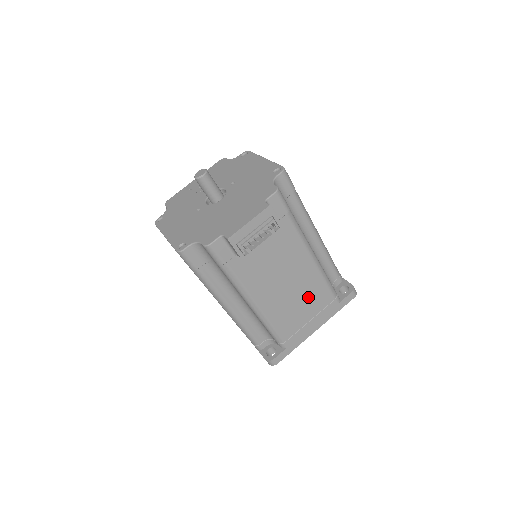
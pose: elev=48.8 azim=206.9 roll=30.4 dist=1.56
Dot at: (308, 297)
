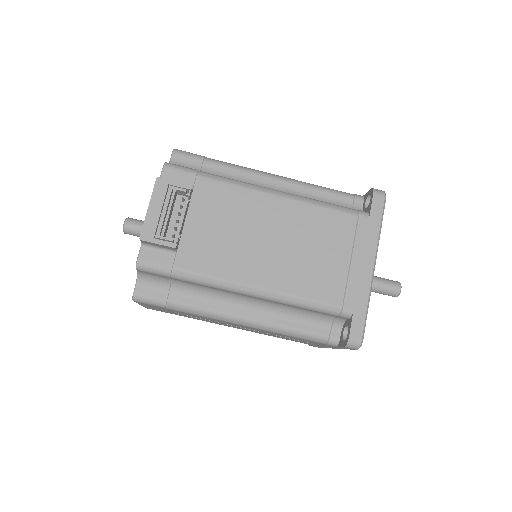
Dot at: (317, 237)
